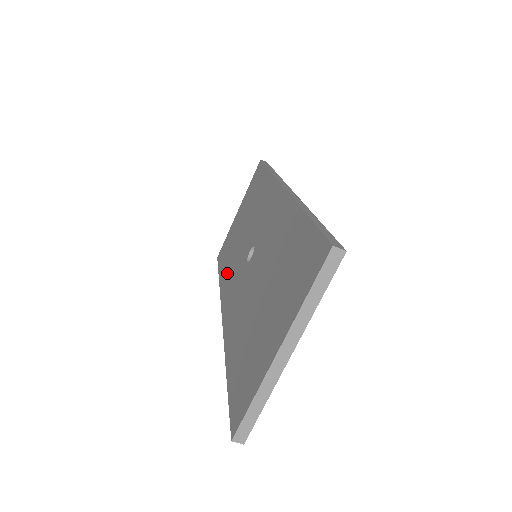
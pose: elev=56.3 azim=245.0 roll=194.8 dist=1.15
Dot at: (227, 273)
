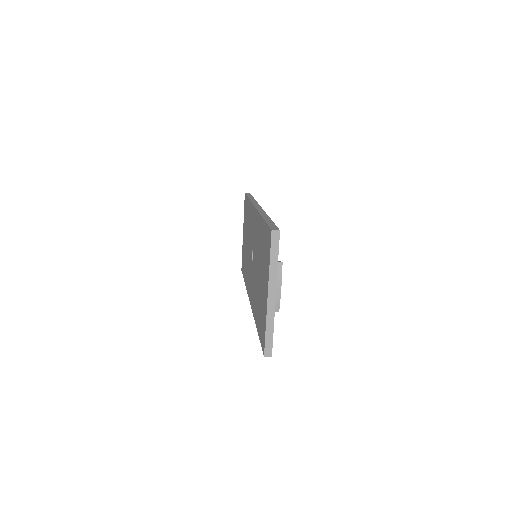
Dot at: occluded
